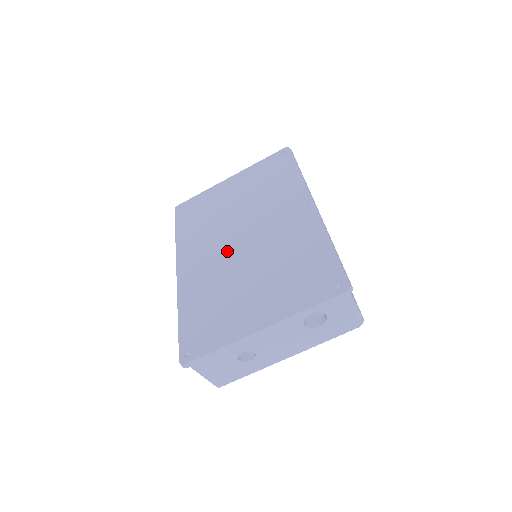
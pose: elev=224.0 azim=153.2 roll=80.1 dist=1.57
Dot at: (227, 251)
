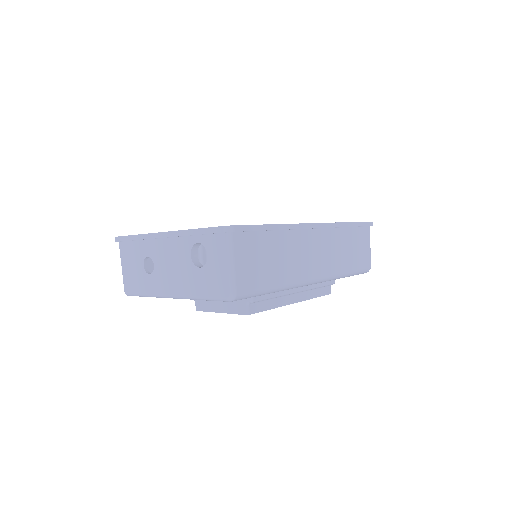
Dot at: occluded
